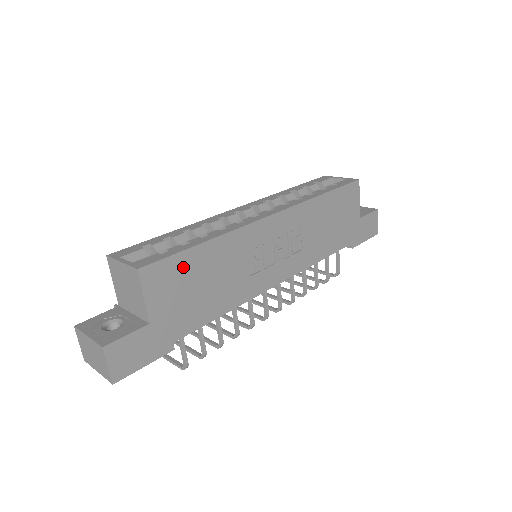
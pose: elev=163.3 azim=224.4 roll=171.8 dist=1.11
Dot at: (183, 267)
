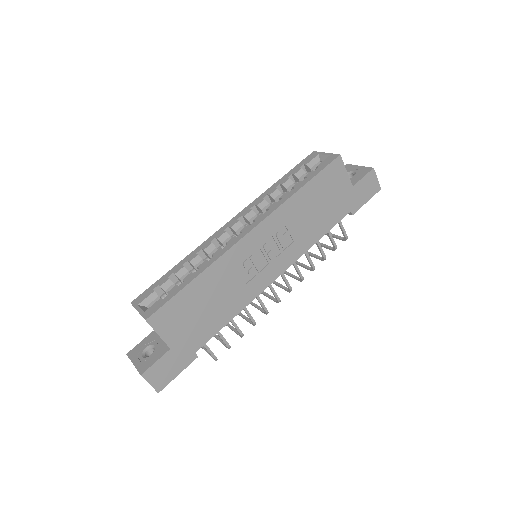
Dot at: (182, 303)
